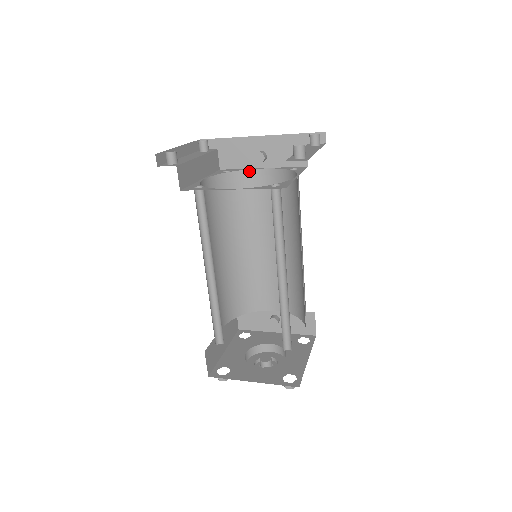
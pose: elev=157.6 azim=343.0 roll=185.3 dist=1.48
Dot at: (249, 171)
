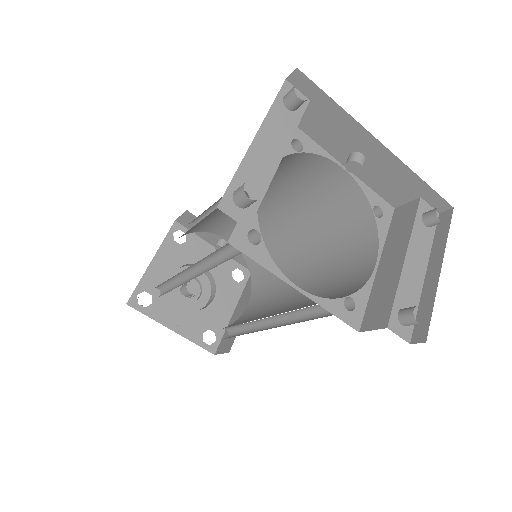
Dot at: (325, 159)
